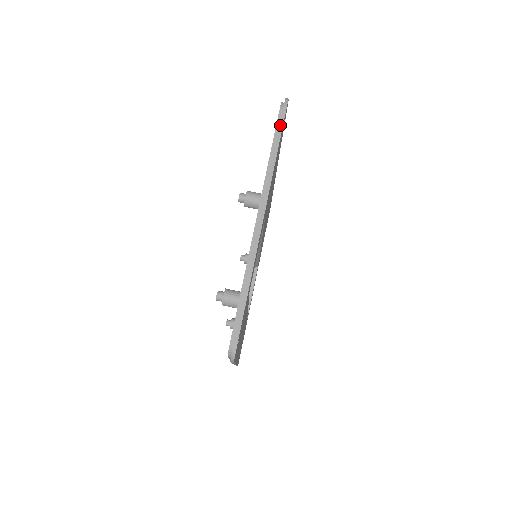
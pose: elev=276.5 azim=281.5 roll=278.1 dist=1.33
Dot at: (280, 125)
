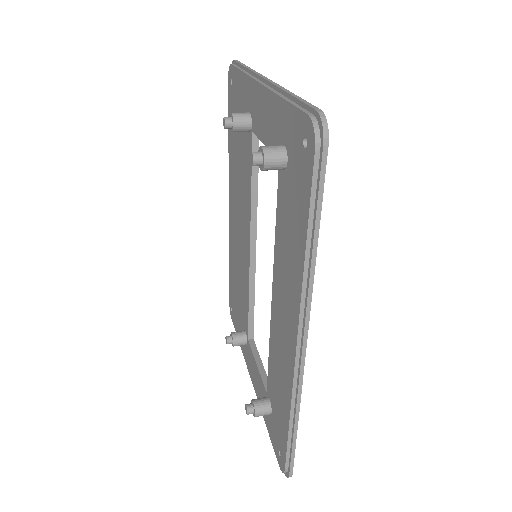
Dot at: (239, 63)
